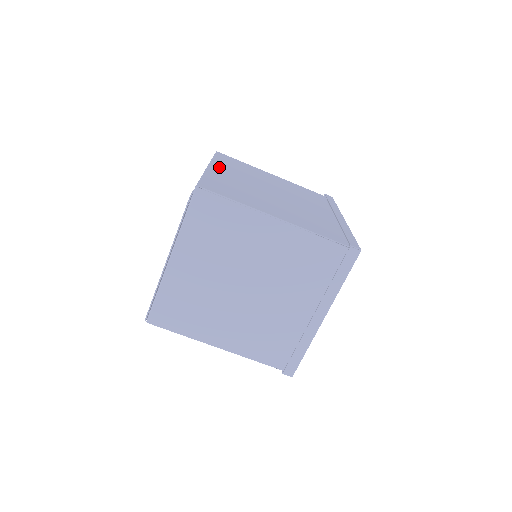
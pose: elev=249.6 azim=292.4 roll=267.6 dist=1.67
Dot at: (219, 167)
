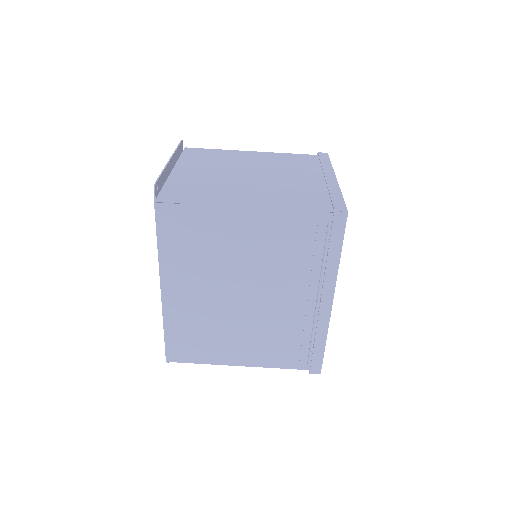
Dot at: occluded
